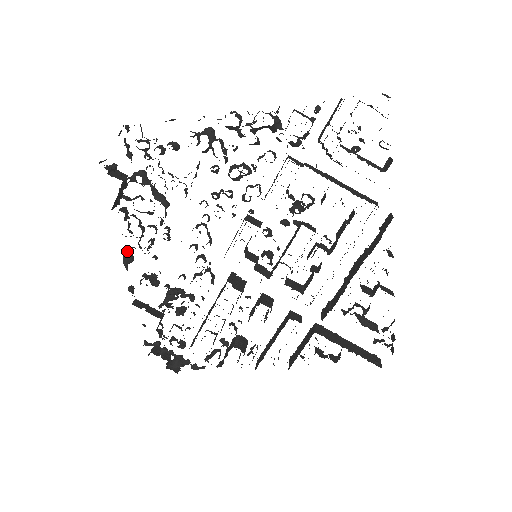
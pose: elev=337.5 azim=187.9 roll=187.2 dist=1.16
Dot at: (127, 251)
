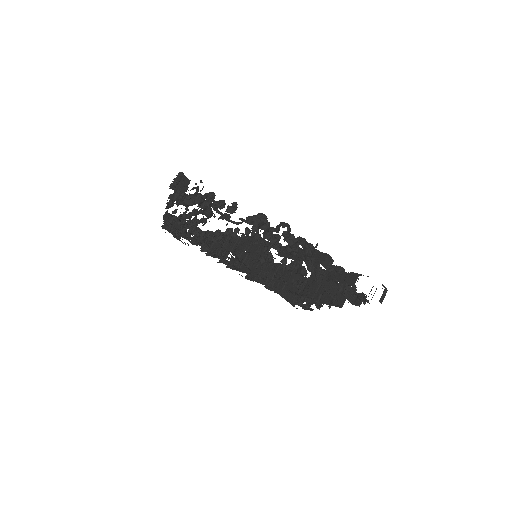
Dot at: (171, 202)
